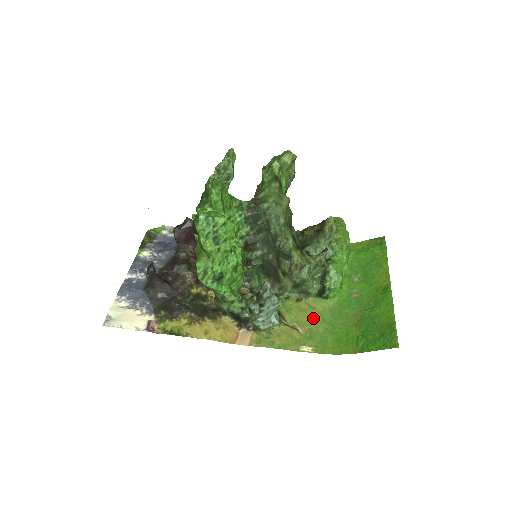
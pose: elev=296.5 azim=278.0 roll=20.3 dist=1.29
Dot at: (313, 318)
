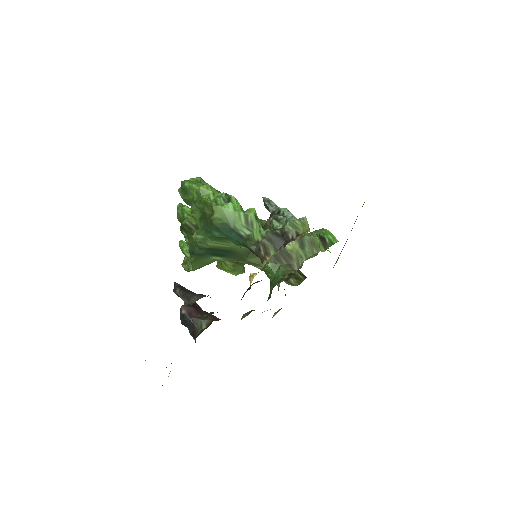
Dot at: occluded
